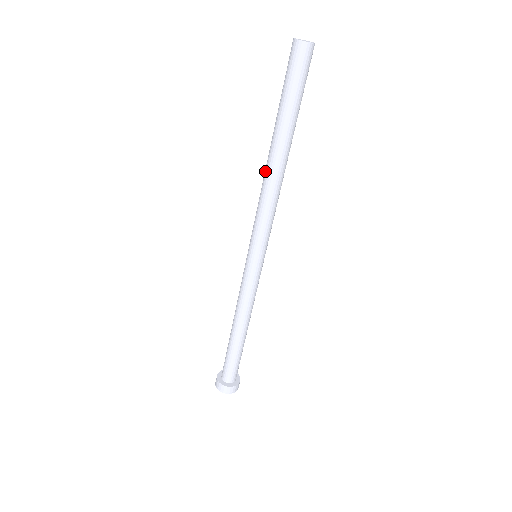
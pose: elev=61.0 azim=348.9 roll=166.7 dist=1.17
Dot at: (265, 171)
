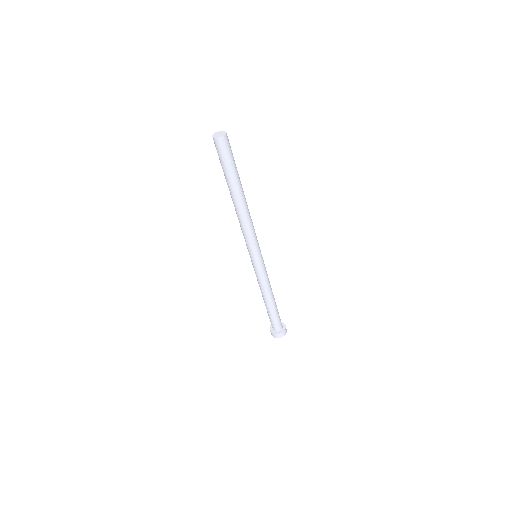
Dot at: (239, 212)
